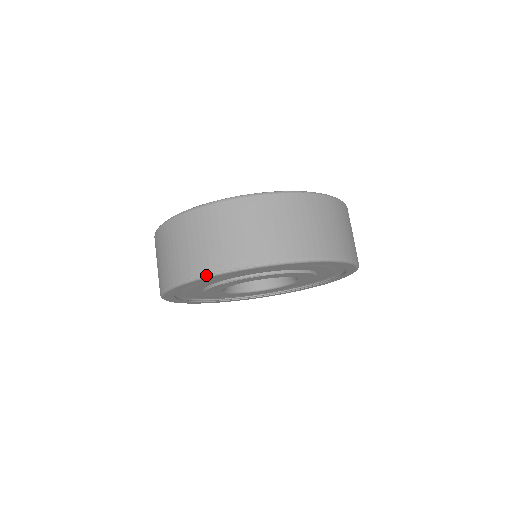
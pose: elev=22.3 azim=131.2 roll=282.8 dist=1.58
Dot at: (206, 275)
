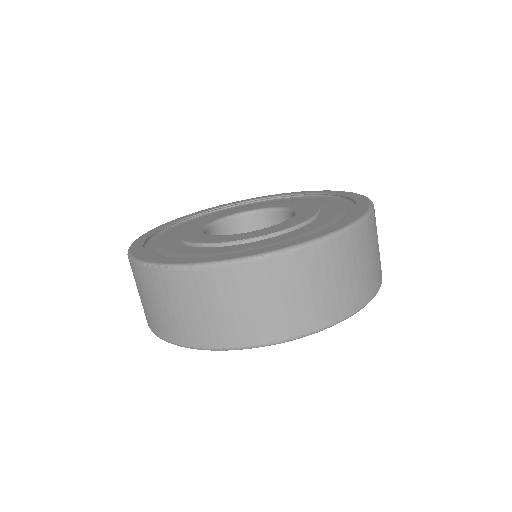
Dot at: (186, 347)
